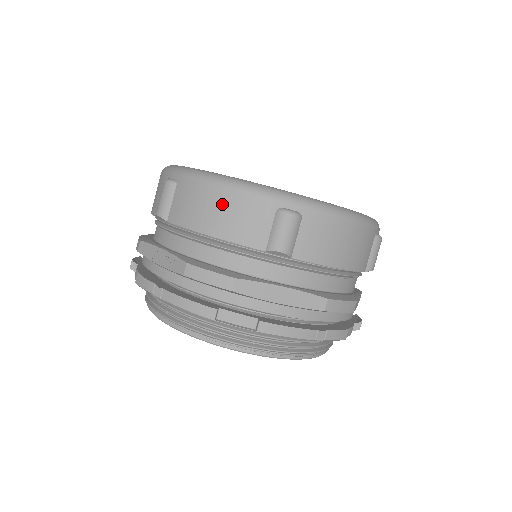
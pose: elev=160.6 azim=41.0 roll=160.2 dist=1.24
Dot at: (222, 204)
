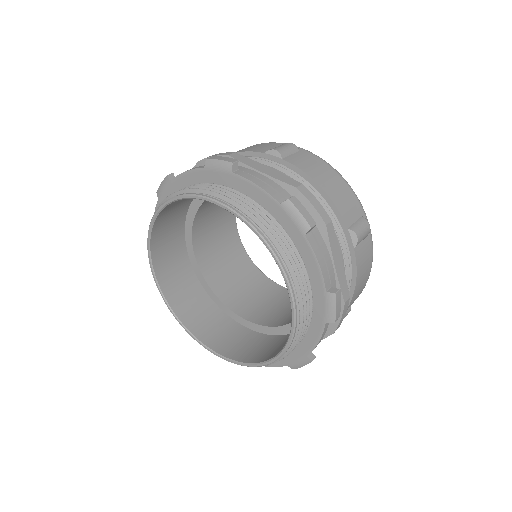
Dot at: (248, 147)
